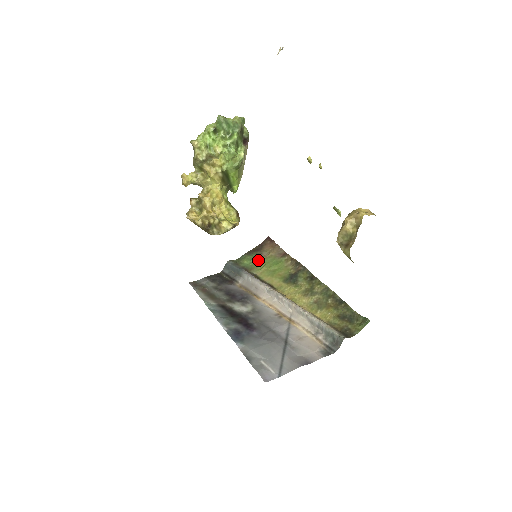
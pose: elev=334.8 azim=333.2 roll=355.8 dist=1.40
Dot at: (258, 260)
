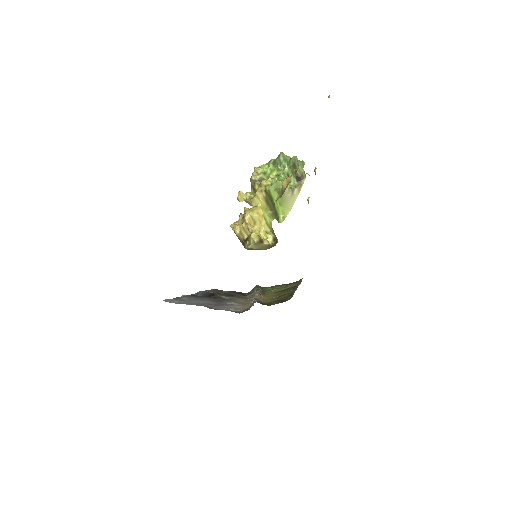
Dot at: (278, 287)
